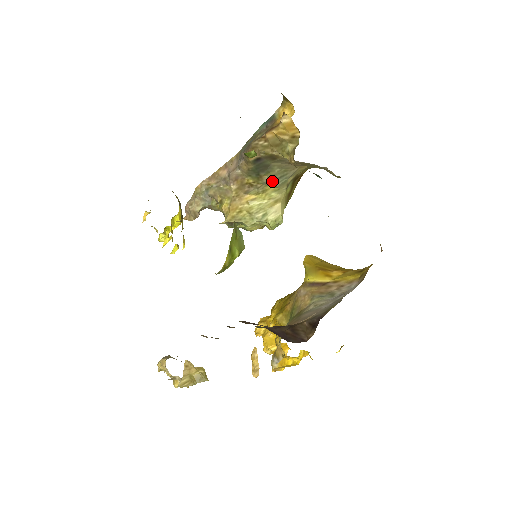
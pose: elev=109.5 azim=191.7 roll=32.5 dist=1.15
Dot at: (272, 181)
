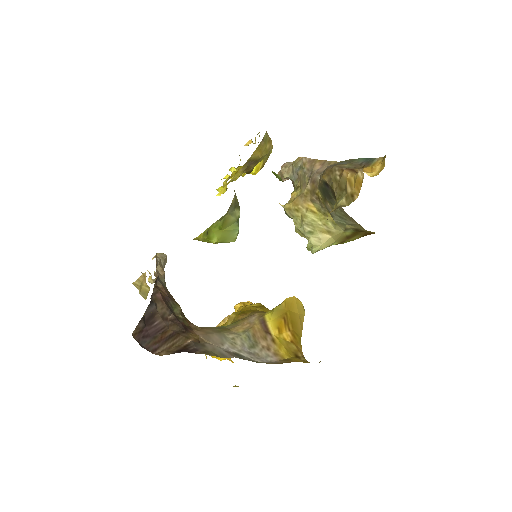
Dot at: (332, 213)
